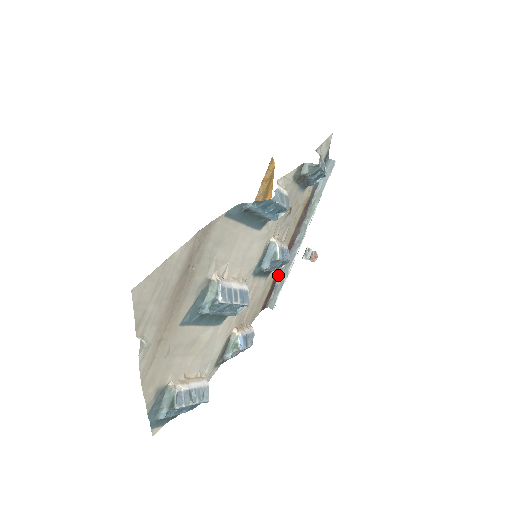
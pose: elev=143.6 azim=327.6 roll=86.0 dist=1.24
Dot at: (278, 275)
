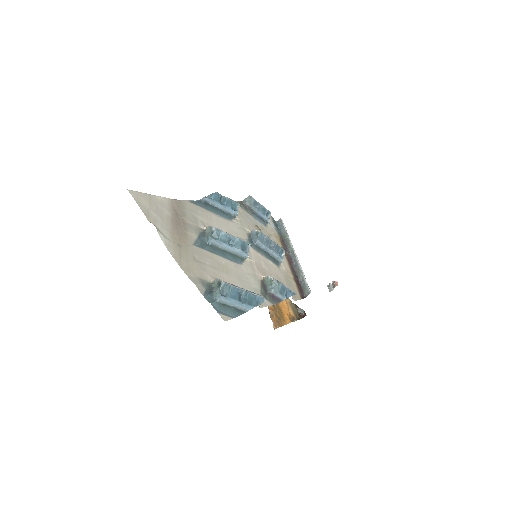
Dot at: (296, 278)
